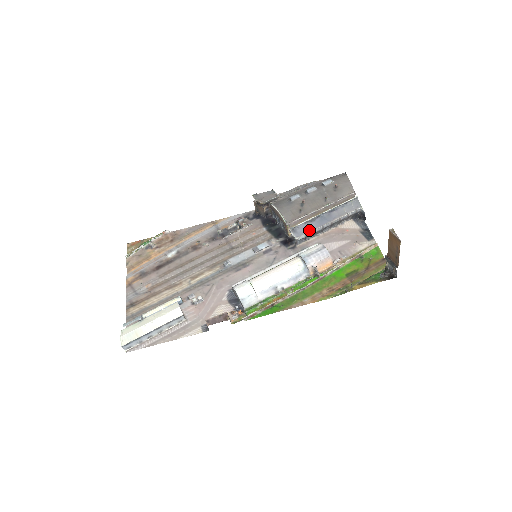
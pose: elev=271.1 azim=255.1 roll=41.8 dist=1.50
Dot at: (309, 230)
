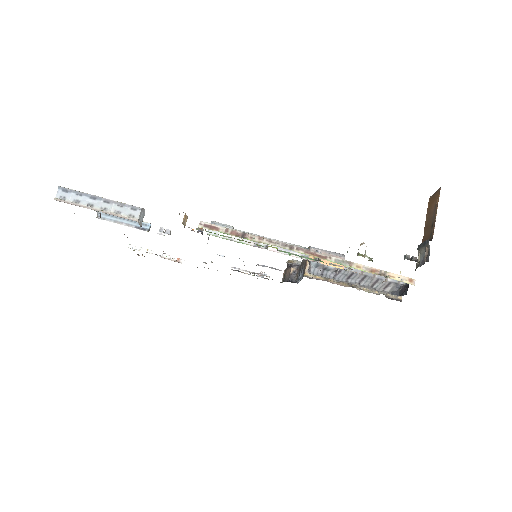
Dot at: occluded
